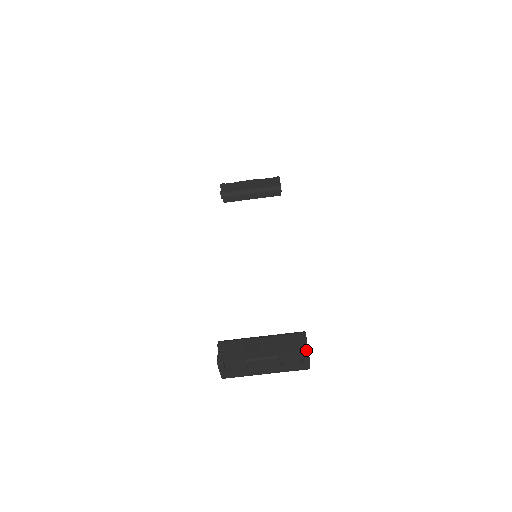
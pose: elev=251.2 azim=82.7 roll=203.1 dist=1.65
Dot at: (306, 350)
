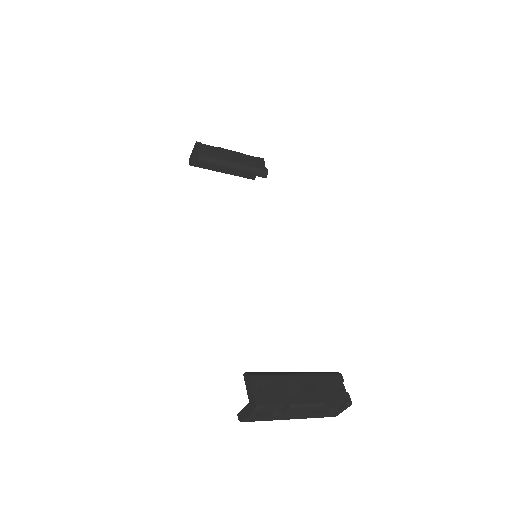
Dot at: (349, 399)
